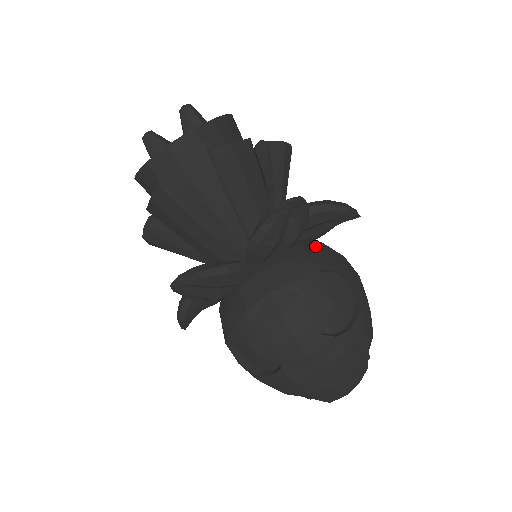
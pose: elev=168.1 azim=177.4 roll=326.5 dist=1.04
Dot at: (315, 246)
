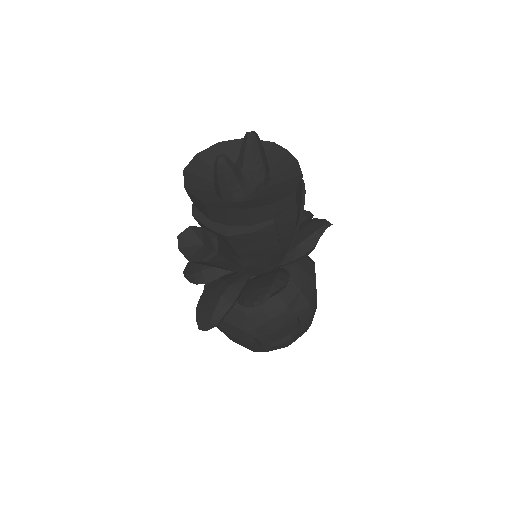
Dot at: occluded
